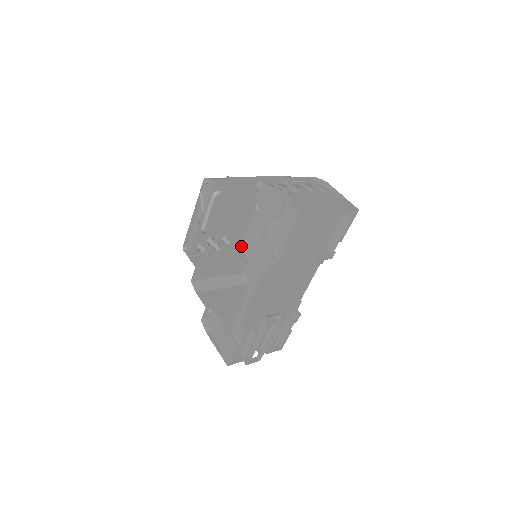
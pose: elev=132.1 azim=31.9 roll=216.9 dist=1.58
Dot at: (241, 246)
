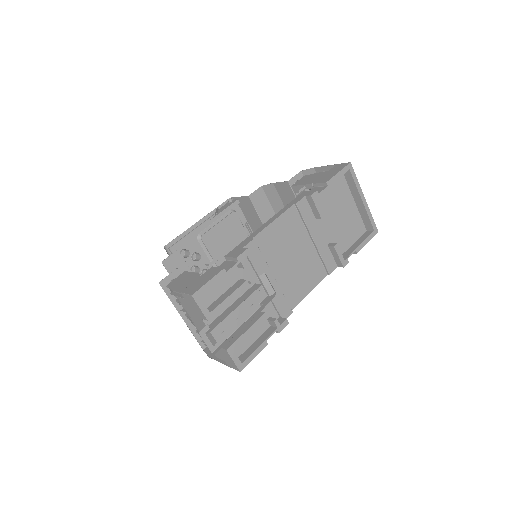
Dot at: occluded
